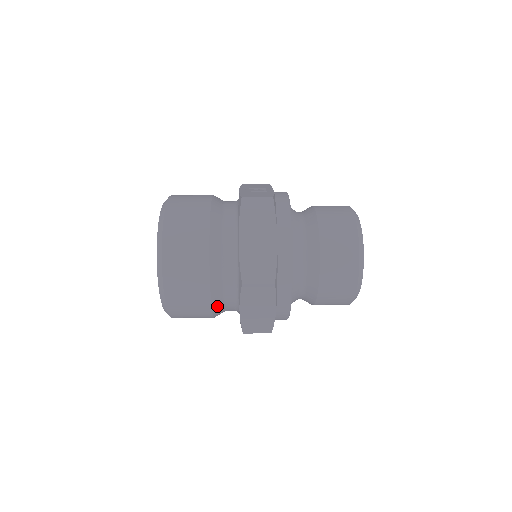
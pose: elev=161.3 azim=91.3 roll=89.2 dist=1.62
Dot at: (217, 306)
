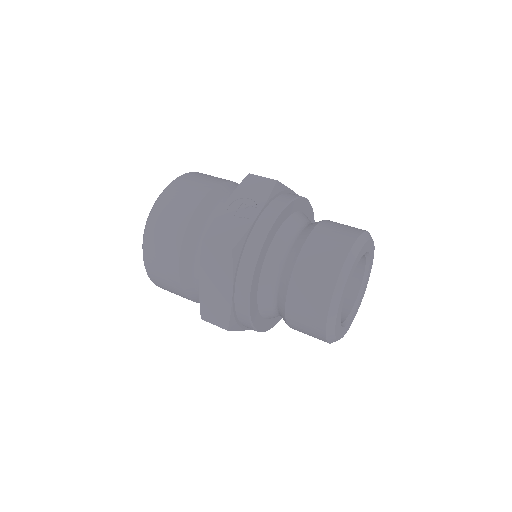
Dot at: occluded
